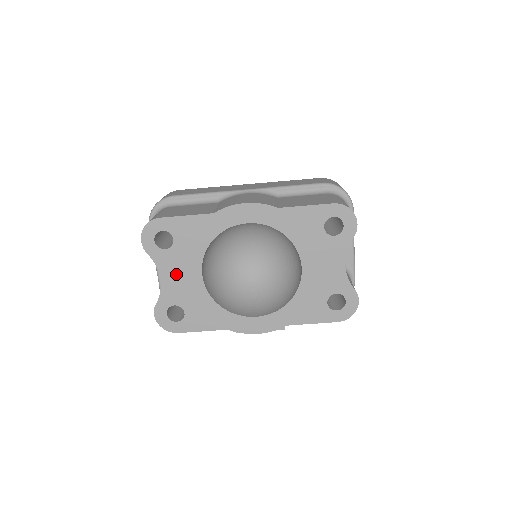
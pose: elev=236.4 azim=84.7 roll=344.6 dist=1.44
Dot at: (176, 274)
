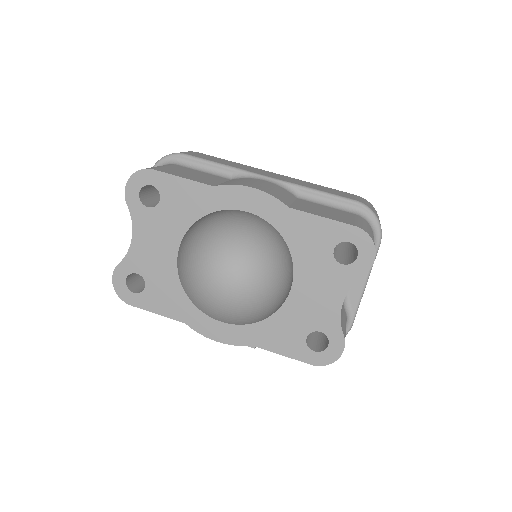
Dot at: (150, 239)
